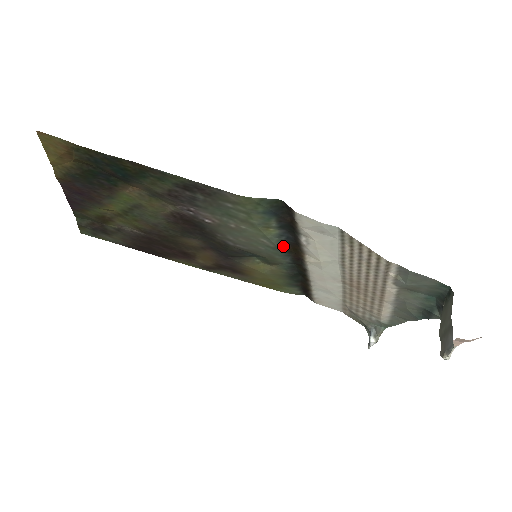
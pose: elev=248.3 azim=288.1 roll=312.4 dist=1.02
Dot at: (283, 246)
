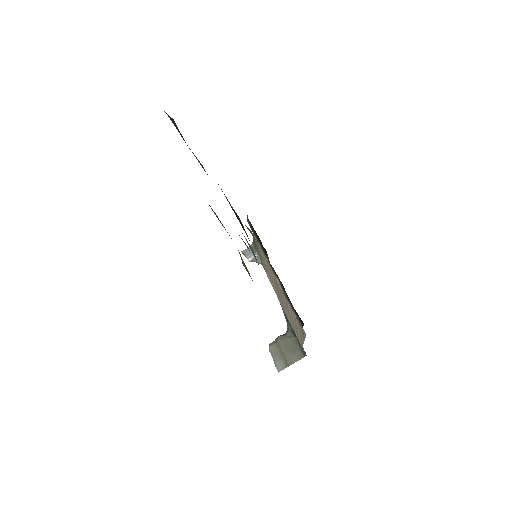
Dot at: occluded
